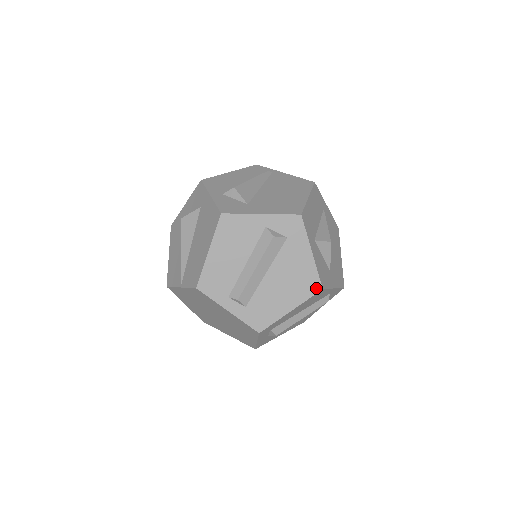
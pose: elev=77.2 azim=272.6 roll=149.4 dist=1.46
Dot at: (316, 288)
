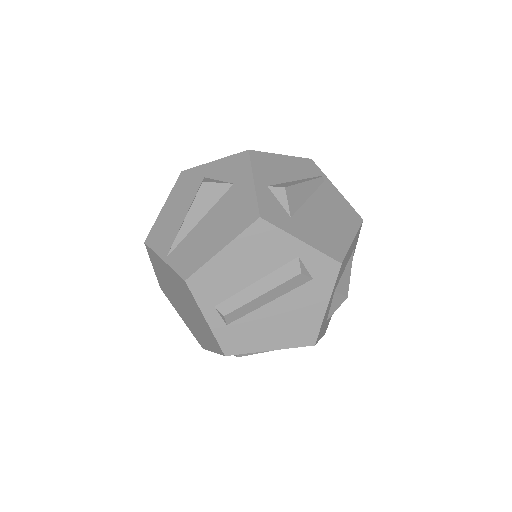
Dot at: (309, 341)
